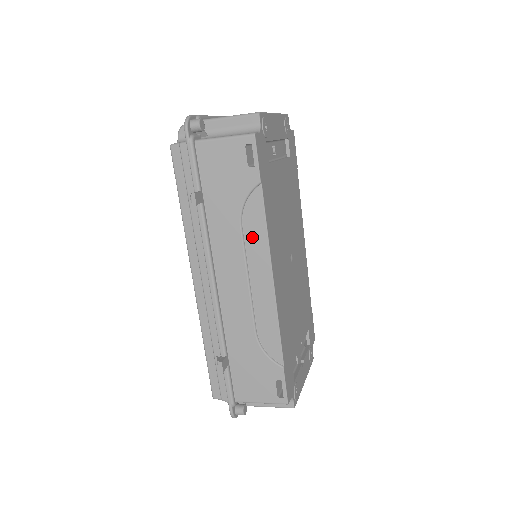
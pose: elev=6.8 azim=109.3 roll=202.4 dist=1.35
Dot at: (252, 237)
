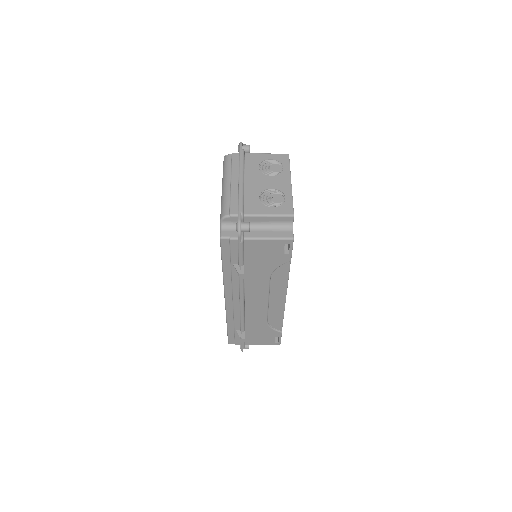
Dot at: (276, 283)
